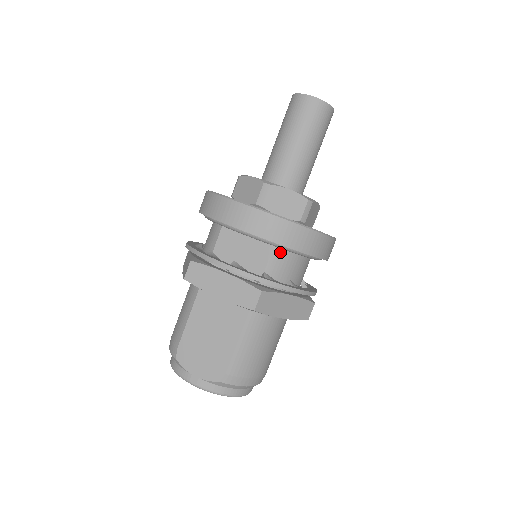
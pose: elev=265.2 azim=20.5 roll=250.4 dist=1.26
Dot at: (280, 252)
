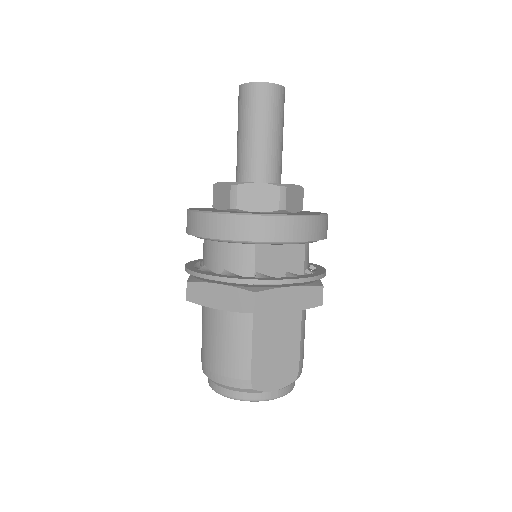
Dot at: (308, 245)
